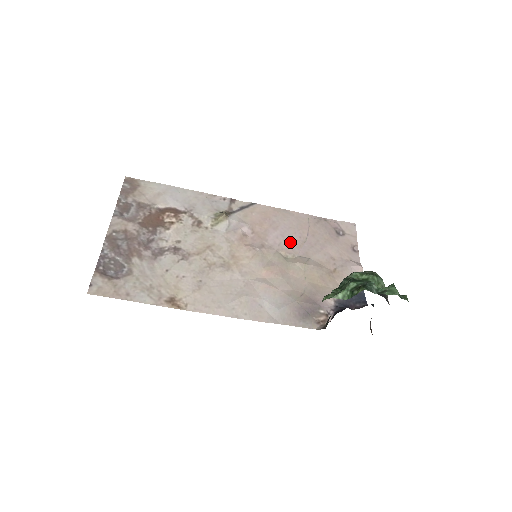
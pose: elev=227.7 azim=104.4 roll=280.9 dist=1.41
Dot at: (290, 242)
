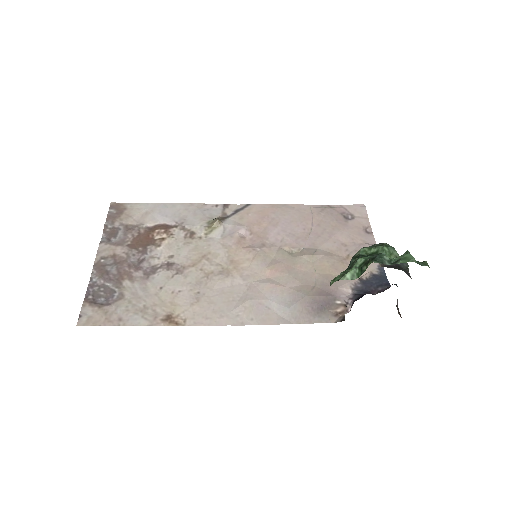
Dot at: (293, 236)
